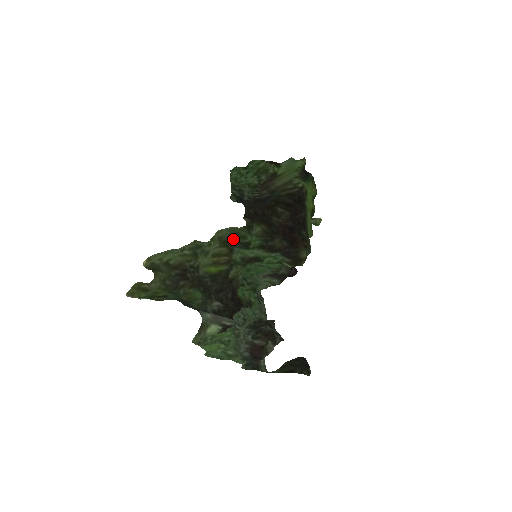
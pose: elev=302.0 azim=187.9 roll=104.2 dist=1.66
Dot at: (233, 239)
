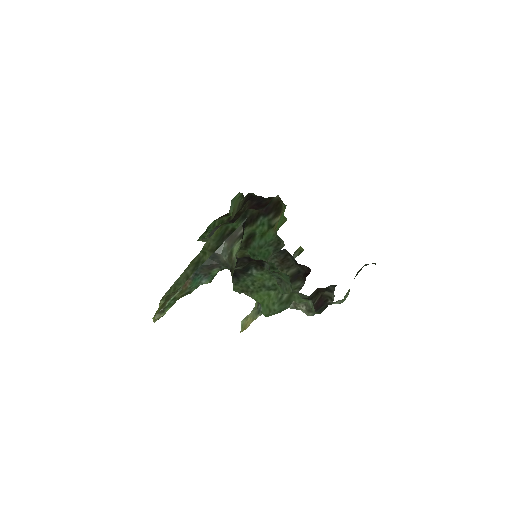
Dot at: (221, 241)
